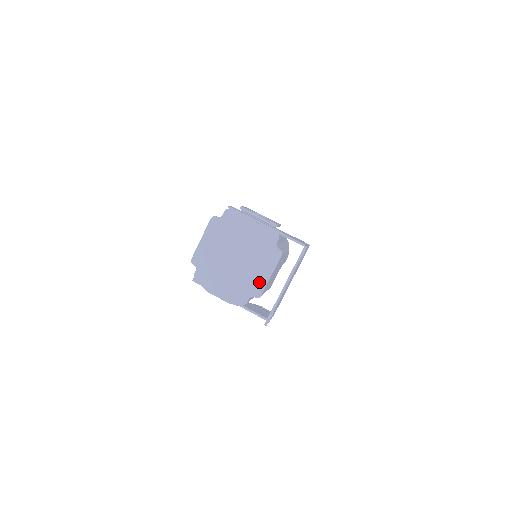
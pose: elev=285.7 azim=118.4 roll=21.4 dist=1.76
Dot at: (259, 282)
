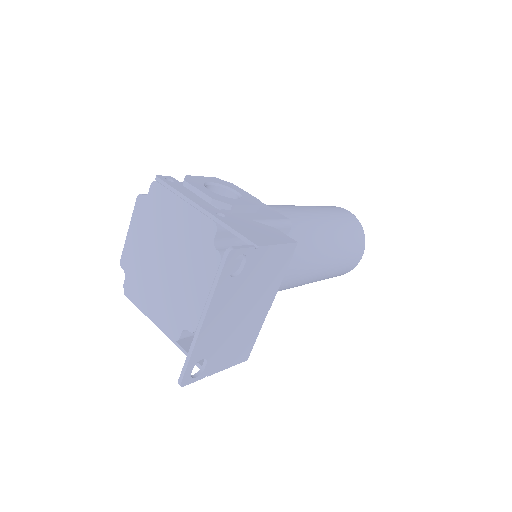
Dot at: (193, 306)
